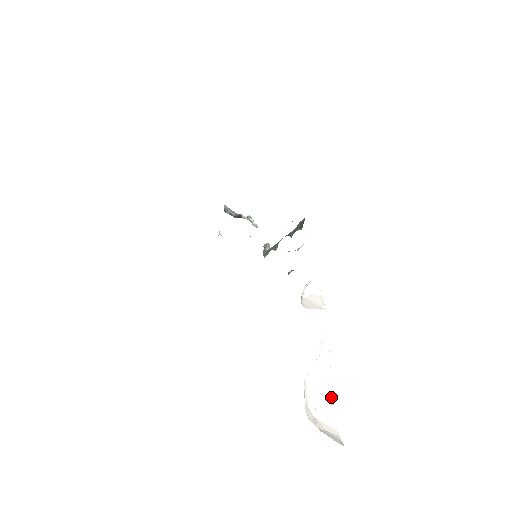
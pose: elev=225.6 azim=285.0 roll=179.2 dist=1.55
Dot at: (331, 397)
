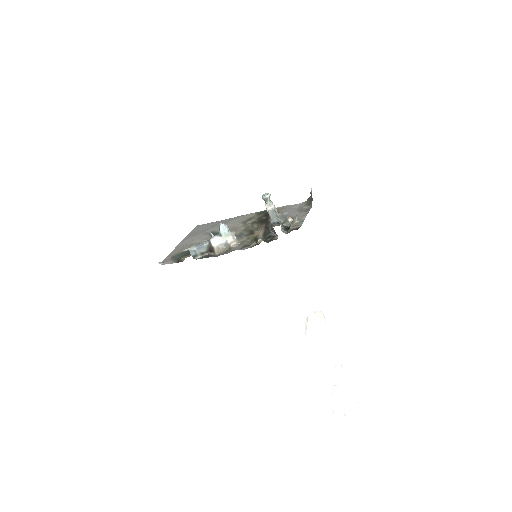
Dot at: (356, 399)
